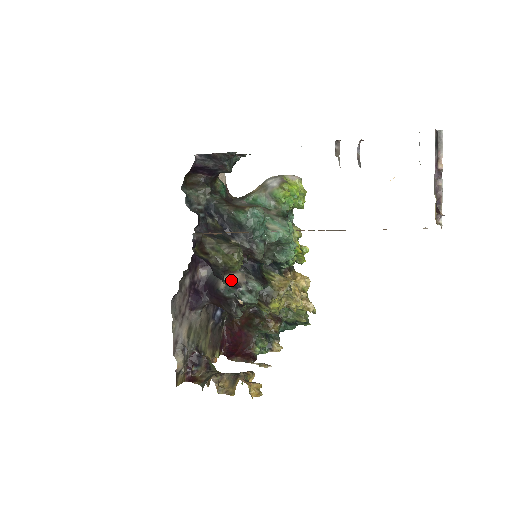
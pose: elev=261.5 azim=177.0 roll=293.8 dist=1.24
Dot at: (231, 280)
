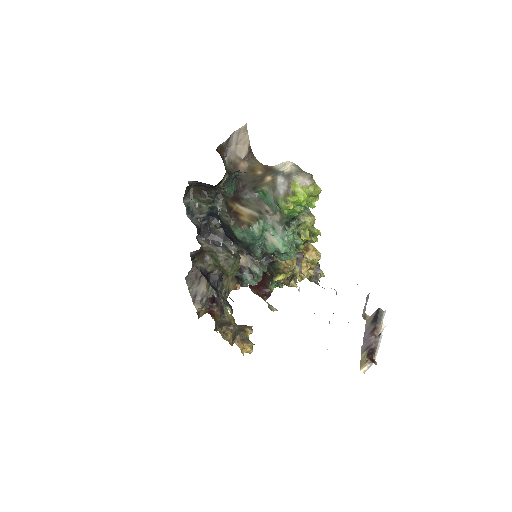
Dot at: occluded
